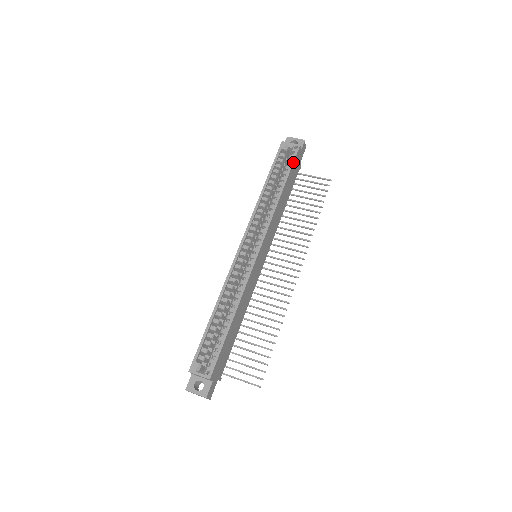
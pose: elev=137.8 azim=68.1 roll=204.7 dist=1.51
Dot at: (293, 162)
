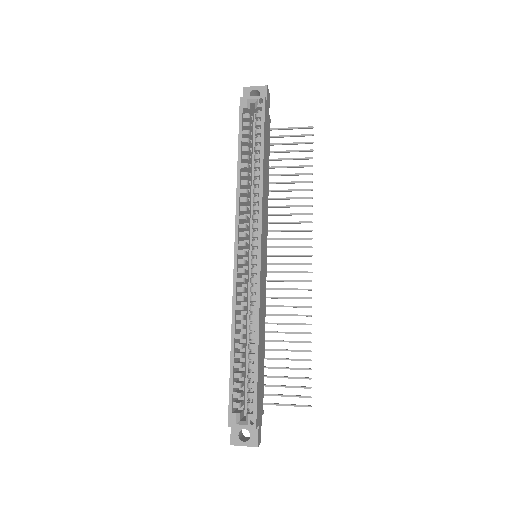
Dot at: (264, 123)
